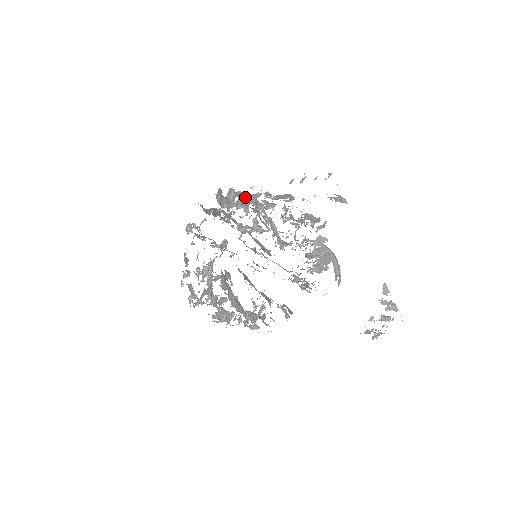
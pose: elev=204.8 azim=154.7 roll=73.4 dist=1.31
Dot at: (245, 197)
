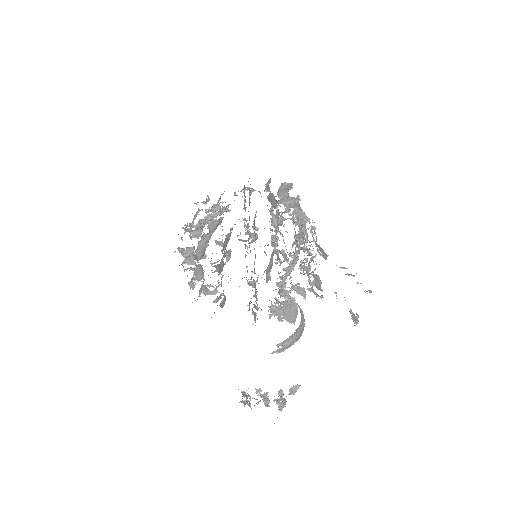
Dot at: (301, 219)
